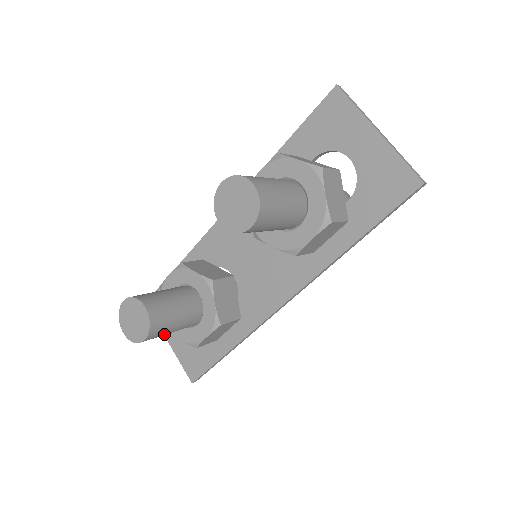
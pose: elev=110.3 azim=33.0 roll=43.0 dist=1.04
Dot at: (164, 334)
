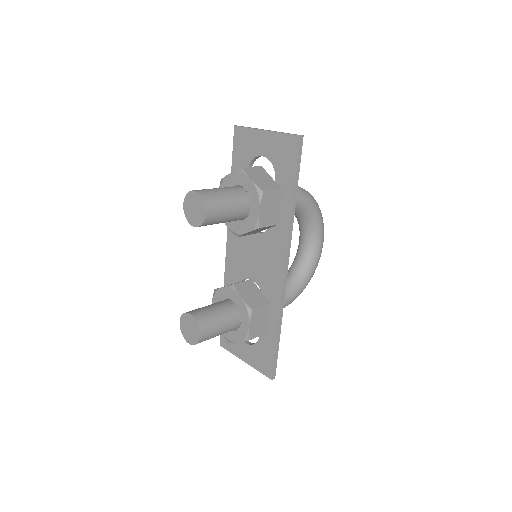
Dot at: (215, 332)
